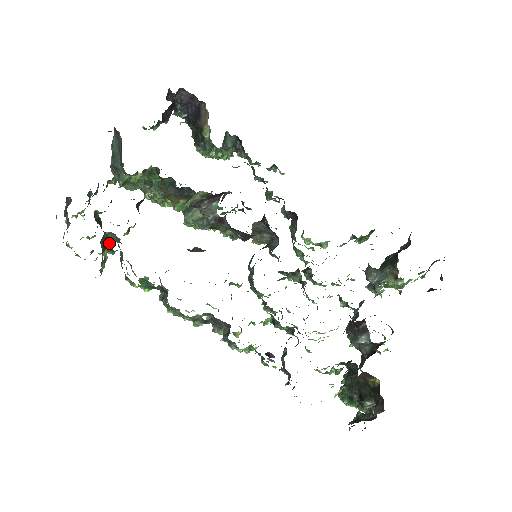
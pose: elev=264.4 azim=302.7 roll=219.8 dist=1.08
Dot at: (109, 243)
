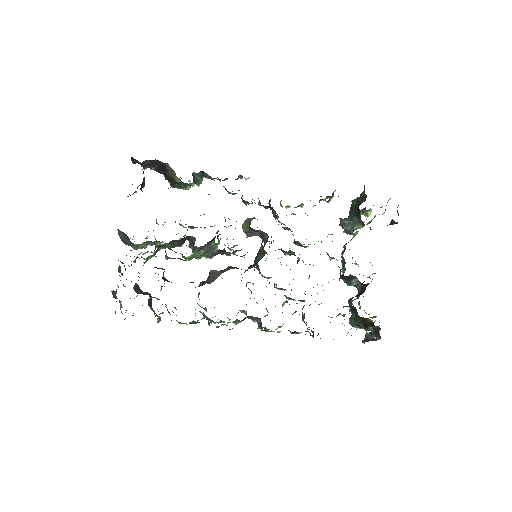
Dot at: occluded
